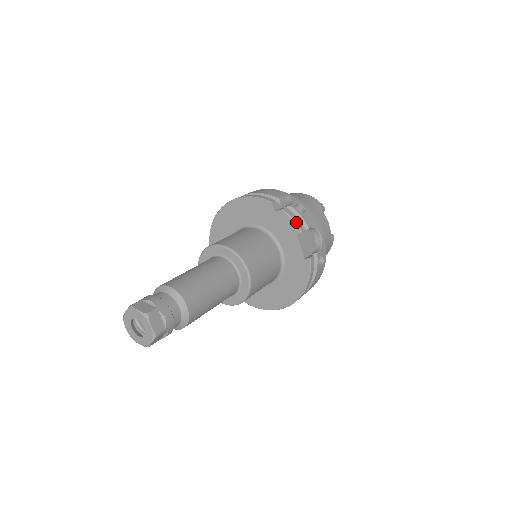
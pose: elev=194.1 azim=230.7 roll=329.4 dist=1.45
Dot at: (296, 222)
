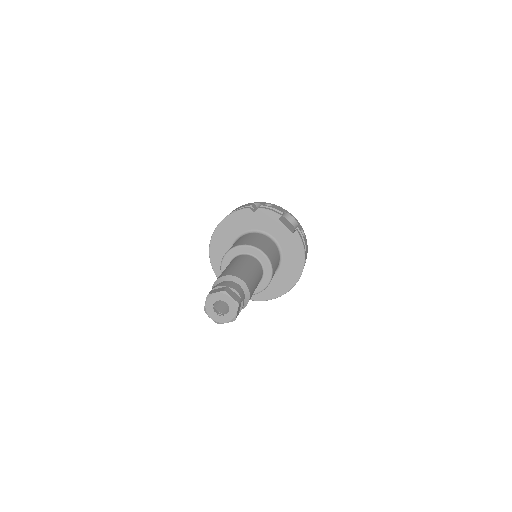
Dot at: (273, 211)
